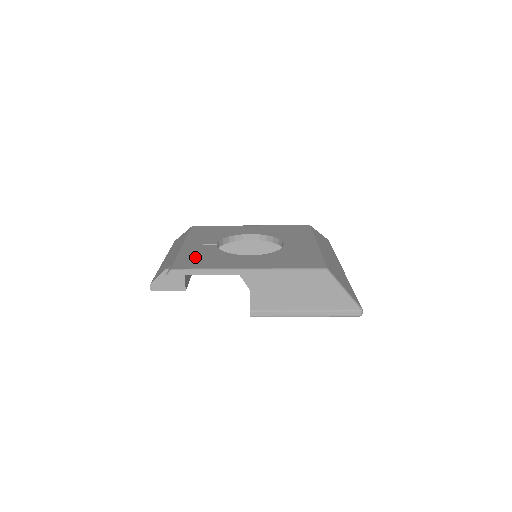
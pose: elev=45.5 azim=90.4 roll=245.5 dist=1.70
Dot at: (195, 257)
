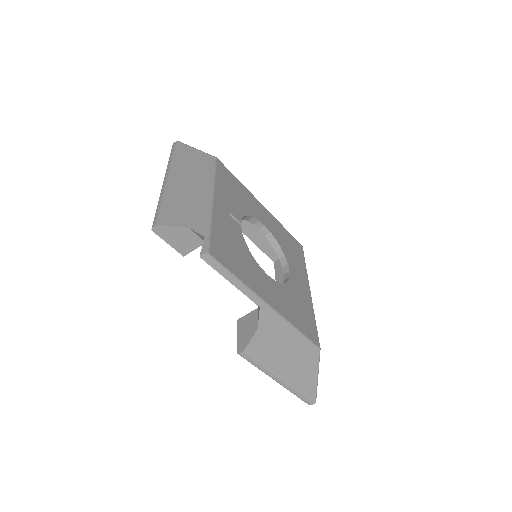
Dot at: (227, 242)
